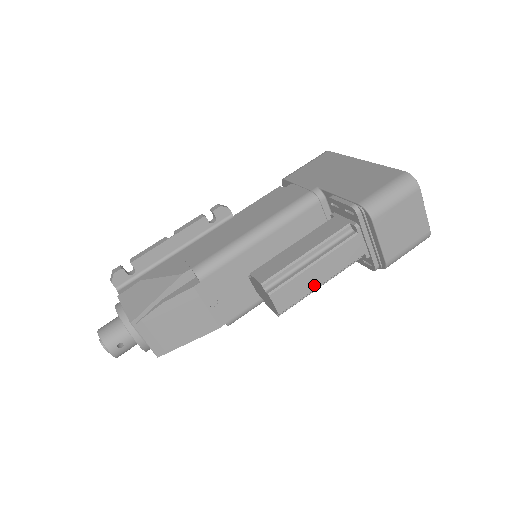
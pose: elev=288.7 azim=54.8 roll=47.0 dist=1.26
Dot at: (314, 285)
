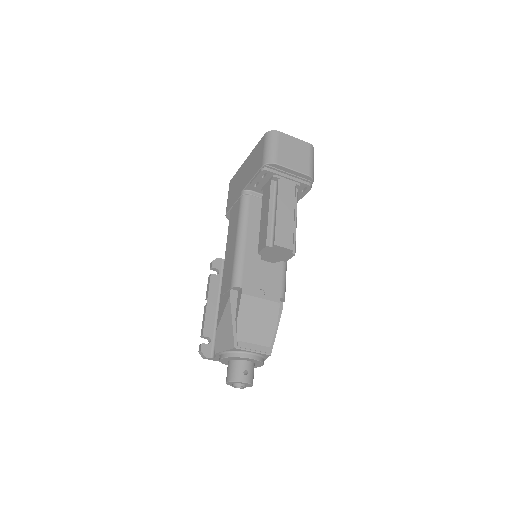
Dot at: (291, 221)
